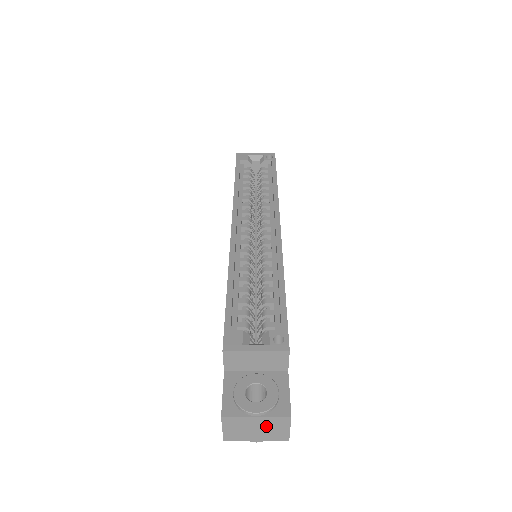
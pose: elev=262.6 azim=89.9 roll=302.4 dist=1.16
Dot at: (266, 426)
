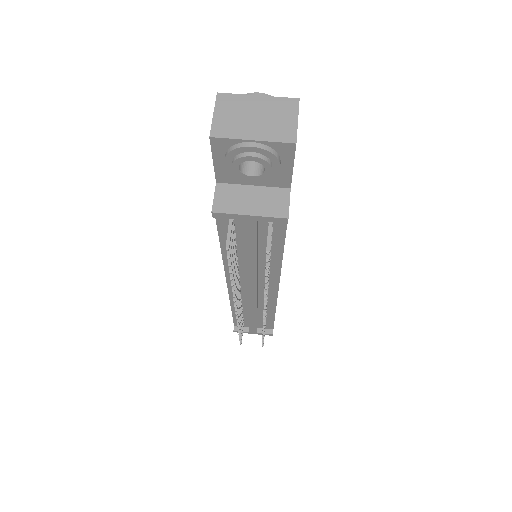
Dot at: (268, 113)
